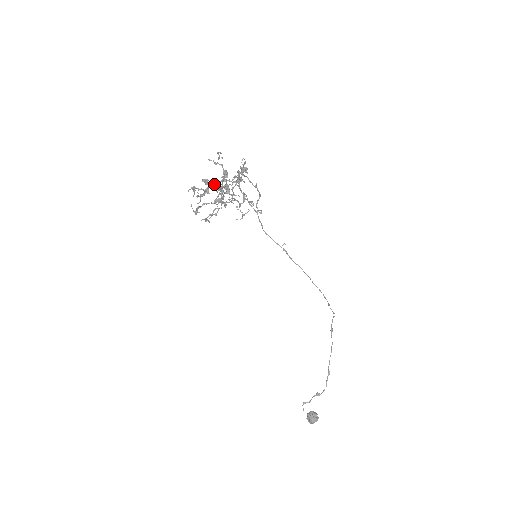
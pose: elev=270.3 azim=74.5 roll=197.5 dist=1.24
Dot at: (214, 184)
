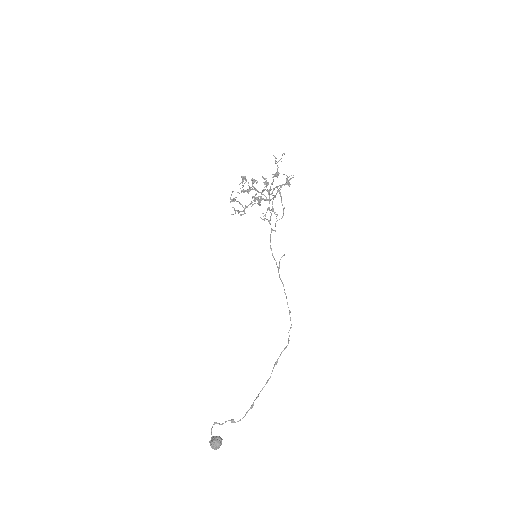
Dot at: (256, 190)
